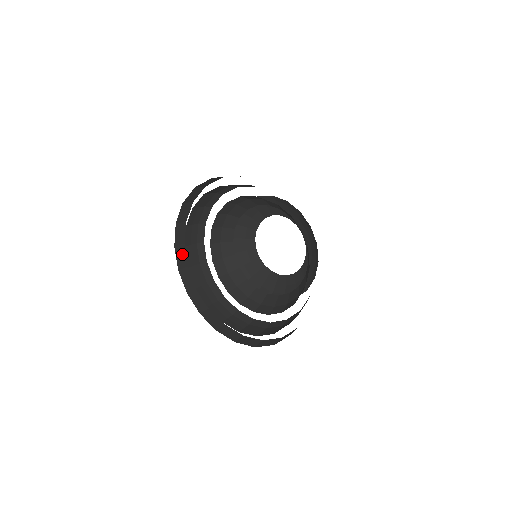
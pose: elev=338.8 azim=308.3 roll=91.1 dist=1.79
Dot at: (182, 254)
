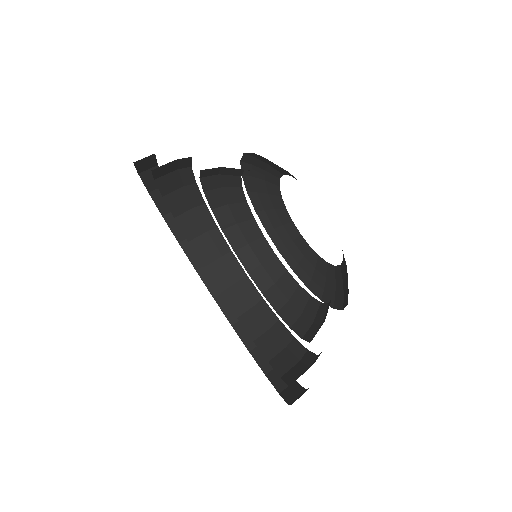
Dot at: occluded
